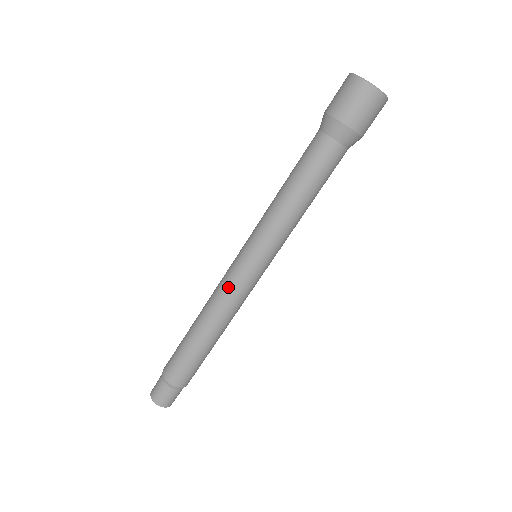
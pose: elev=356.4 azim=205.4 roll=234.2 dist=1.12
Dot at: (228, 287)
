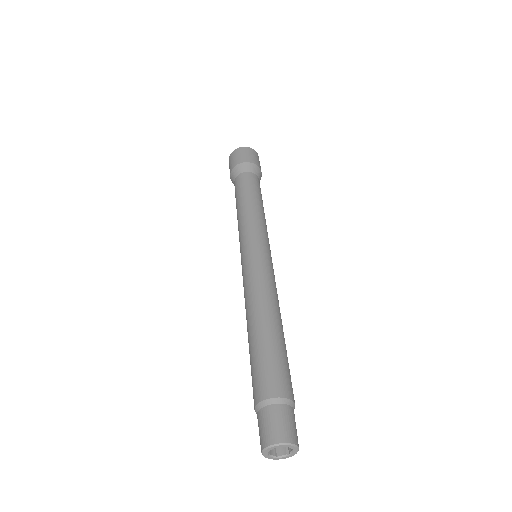
Dot at: (247, 276)
